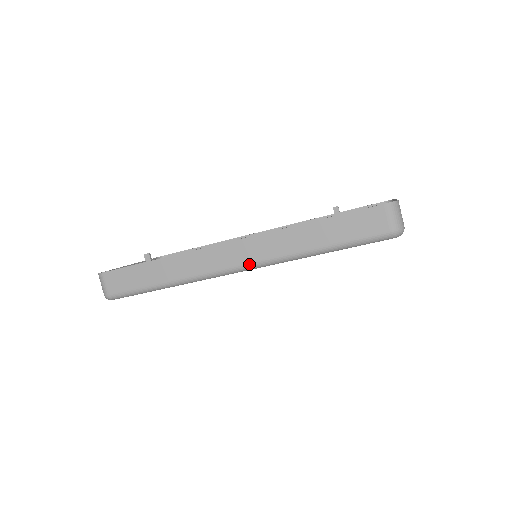
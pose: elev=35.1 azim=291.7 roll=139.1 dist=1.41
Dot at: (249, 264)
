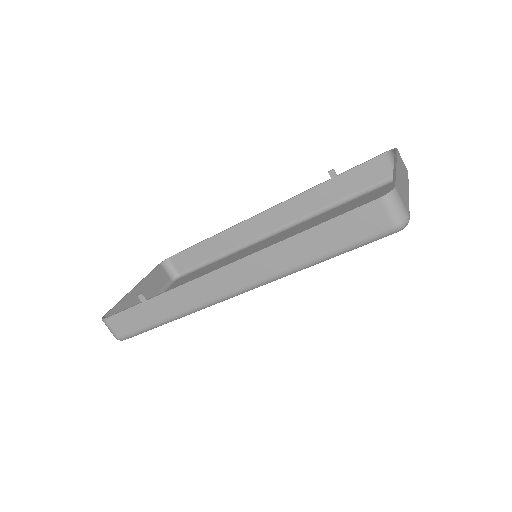
Dot at: (246, 287)
